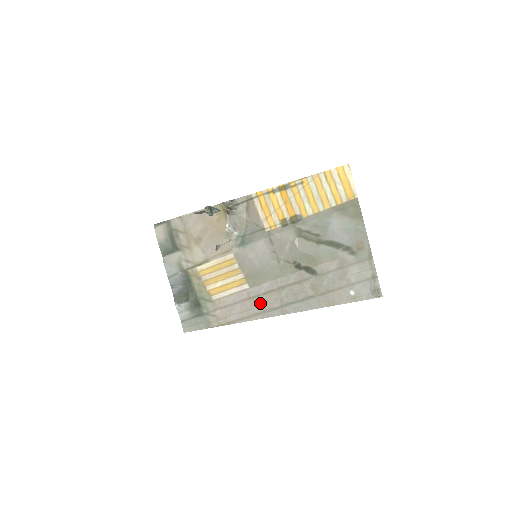
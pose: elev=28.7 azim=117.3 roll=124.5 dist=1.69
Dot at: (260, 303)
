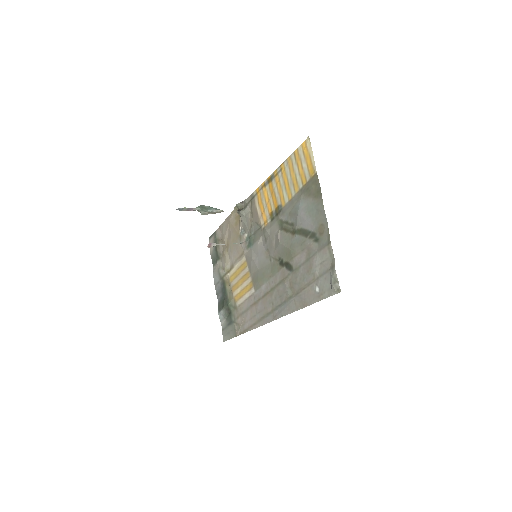
Dot at: (261, 308)
